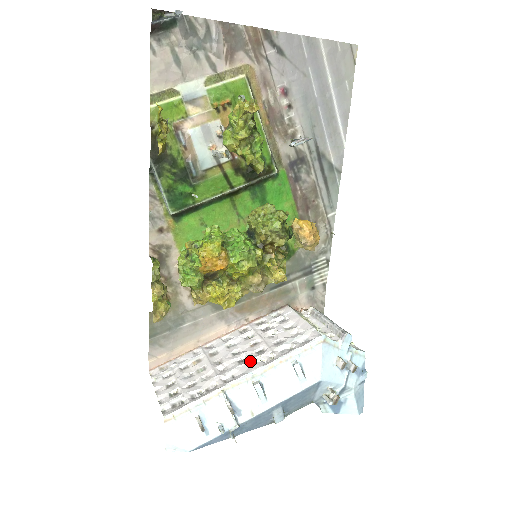
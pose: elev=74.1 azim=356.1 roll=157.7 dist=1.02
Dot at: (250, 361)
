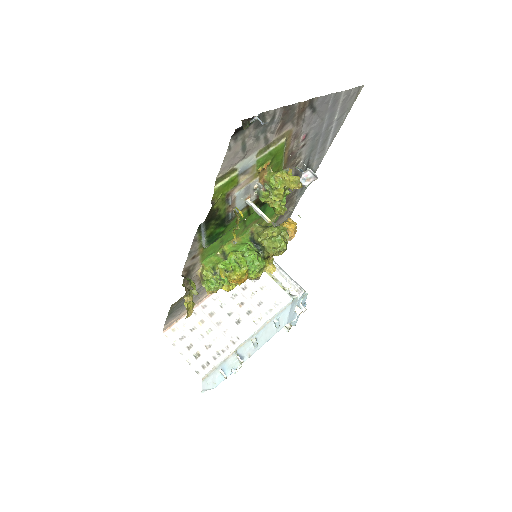
Dot at: (246, 323)
